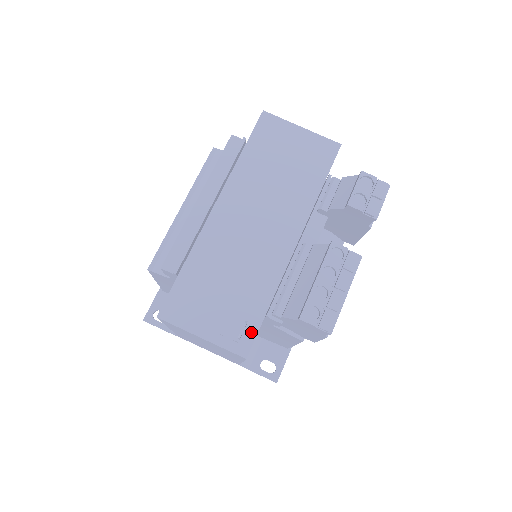
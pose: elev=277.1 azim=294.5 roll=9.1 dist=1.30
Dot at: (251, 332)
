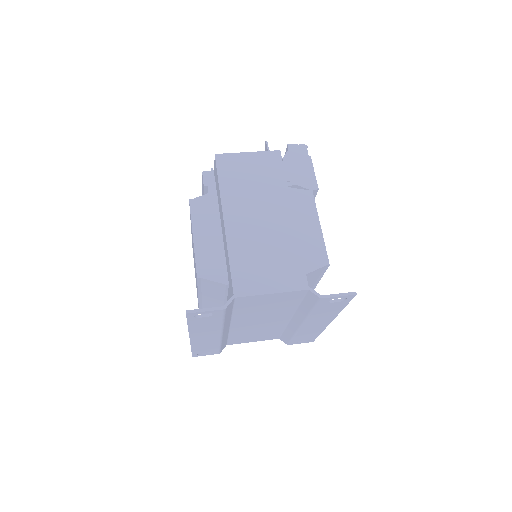
Dot at: occluded
